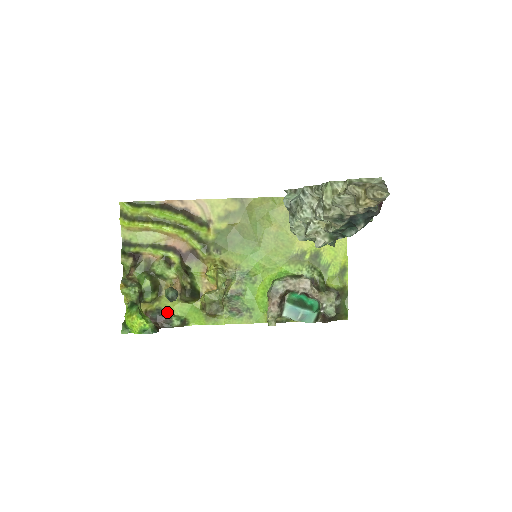
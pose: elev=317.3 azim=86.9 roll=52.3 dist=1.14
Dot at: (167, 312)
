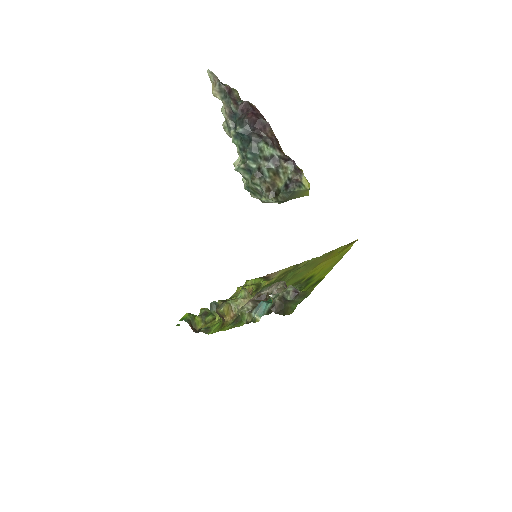
Dot at: occluded
